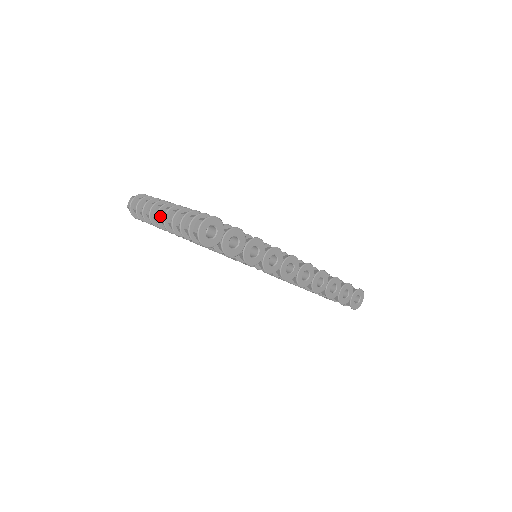
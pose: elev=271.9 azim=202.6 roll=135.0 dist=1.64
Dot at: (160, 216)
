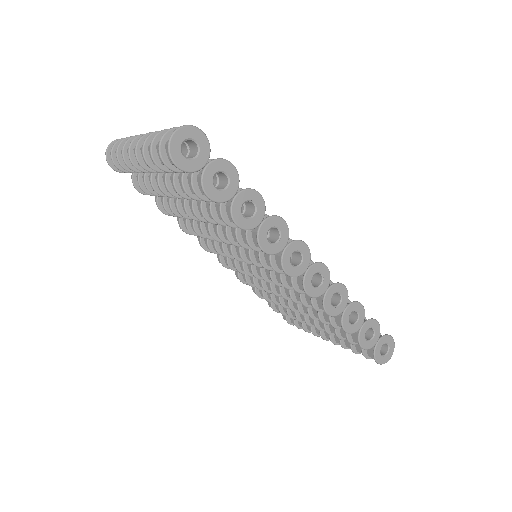
Dot at: occluded
